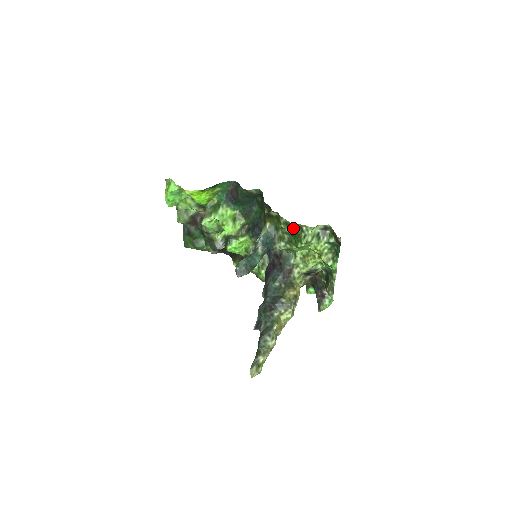
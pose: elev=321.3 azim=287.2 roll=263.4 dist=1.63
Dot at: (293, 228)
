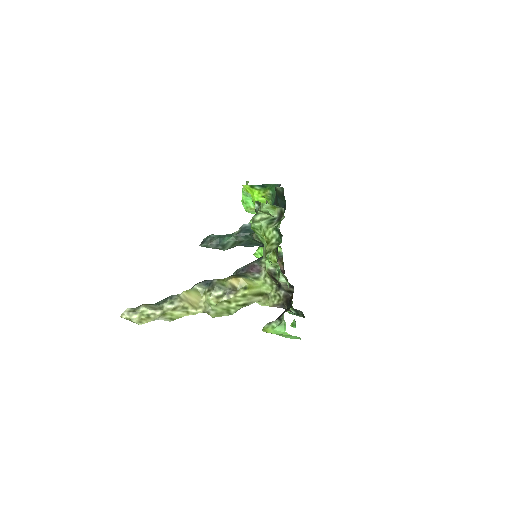
Dot at: (256, 207)
